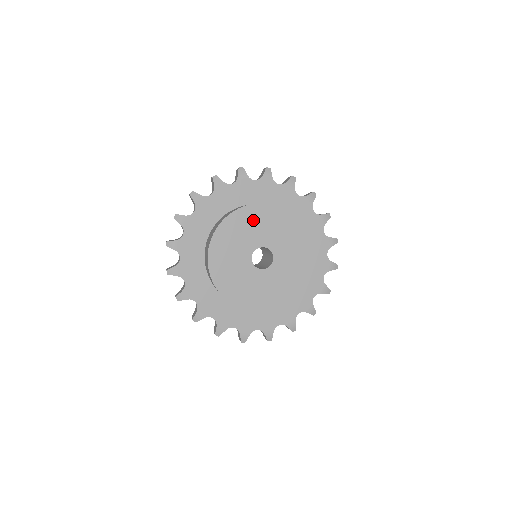
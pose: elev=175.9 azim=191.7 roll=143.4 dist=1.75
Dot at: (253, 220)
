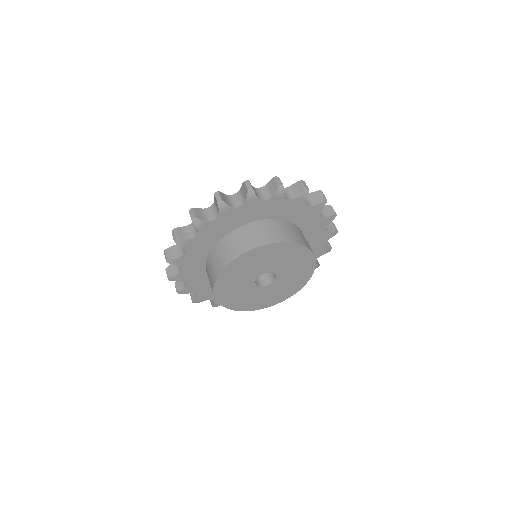
Dot at: (232, 277)
